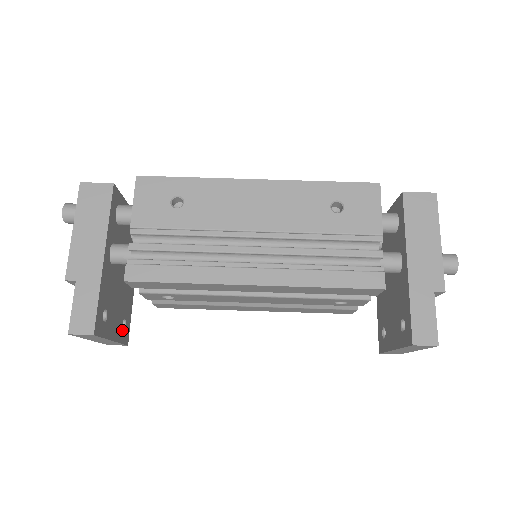
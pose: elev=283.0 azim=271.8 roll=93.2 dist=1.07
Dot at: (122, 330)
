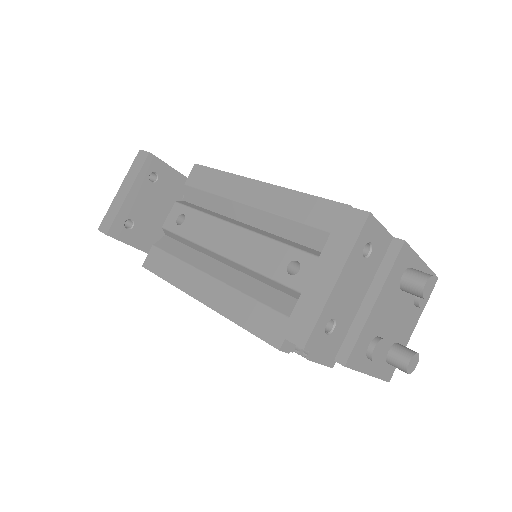
Dot at: (127, 219)
